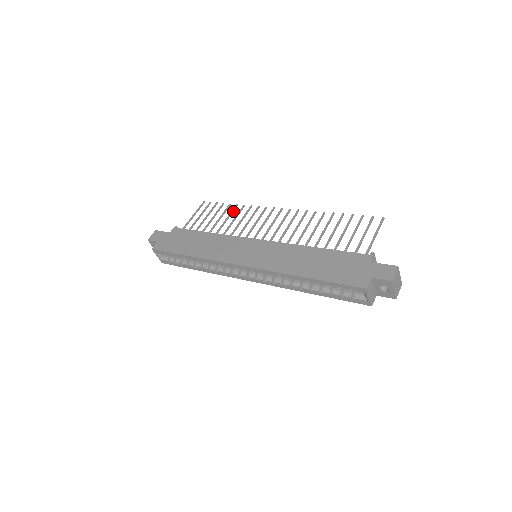
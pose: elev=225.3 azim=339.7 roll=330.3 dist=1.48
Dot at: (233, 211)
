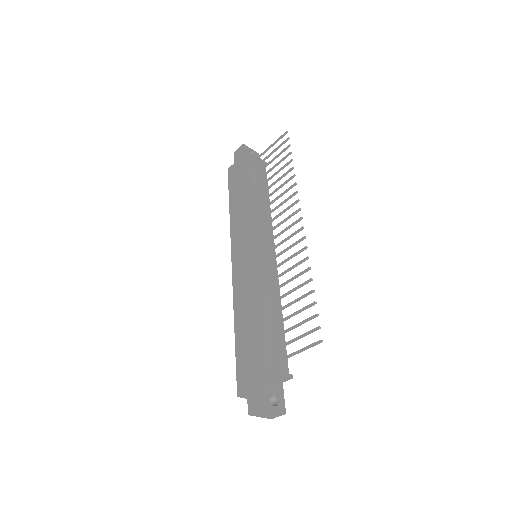
Dot at: (286, 174)
